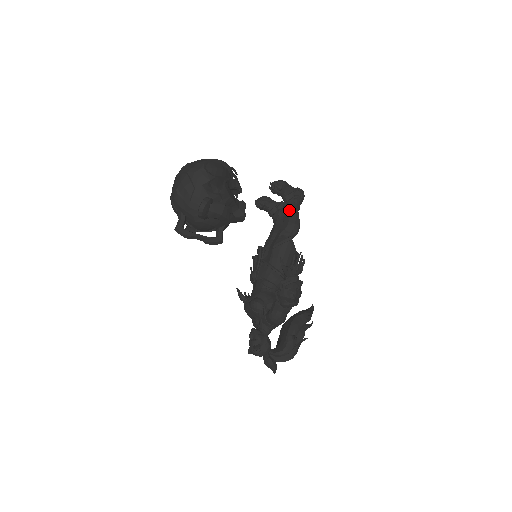
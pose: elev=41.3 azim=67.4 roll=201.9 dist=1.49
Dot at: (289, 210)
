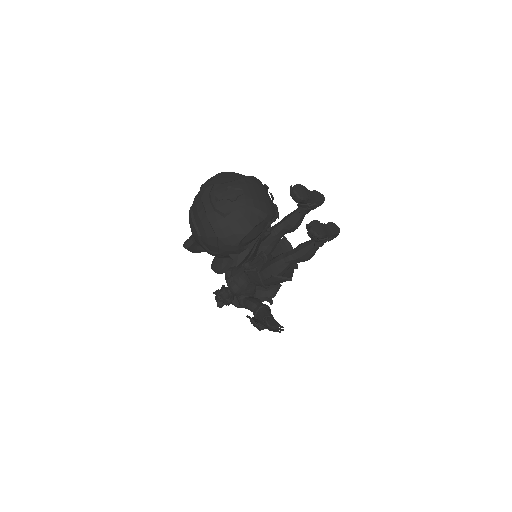
Dot at: (311, 245)
